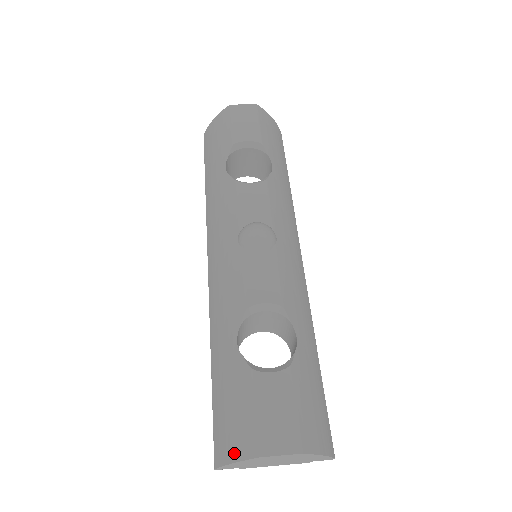
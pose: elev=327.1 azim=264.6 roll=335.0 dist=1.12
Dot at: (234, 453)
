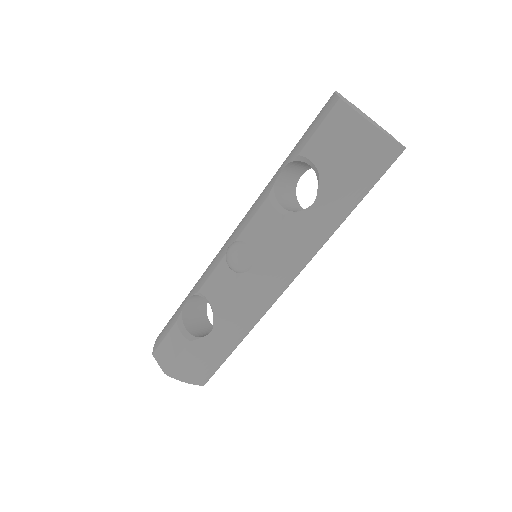
Dot at: (157, 339)
